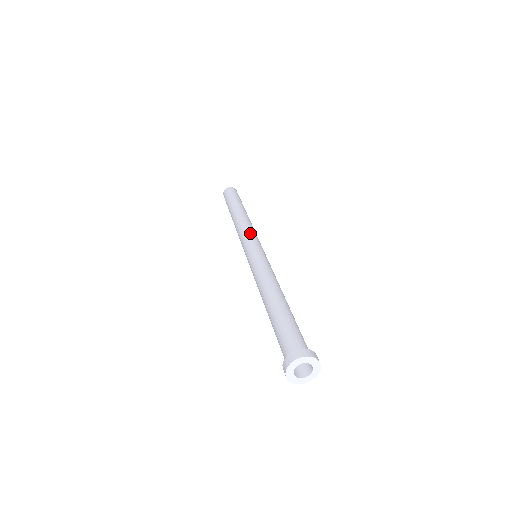
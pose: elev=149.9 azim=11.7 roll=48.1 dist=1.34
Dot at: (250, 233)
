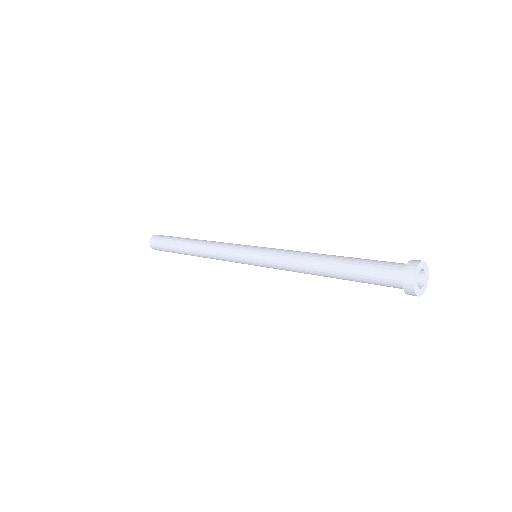
Dot at: occluded
